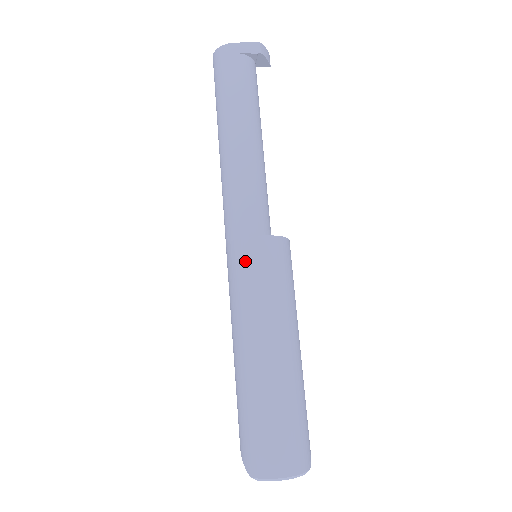
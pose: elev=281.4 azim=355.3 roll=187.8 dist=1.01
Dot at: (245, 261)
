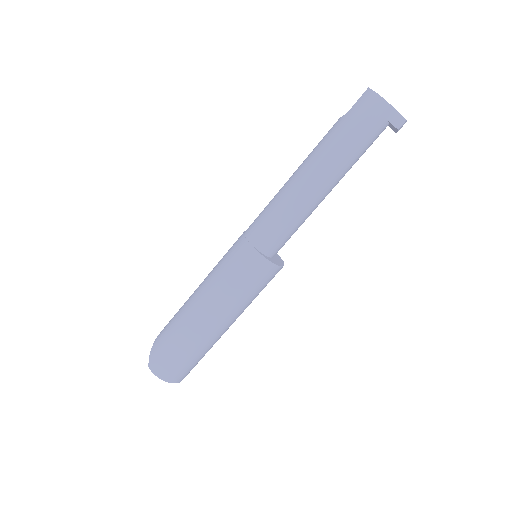
Dot at: (247, 267)
